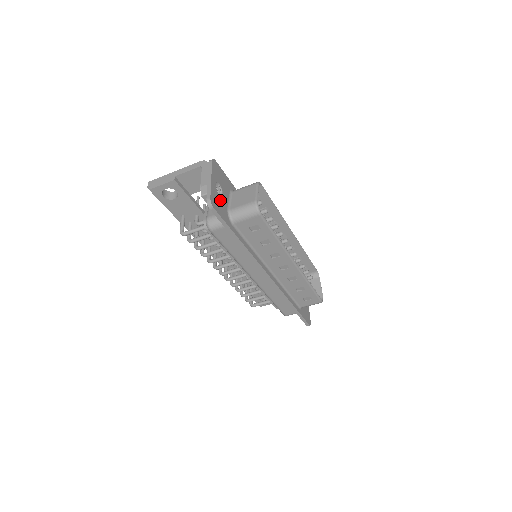
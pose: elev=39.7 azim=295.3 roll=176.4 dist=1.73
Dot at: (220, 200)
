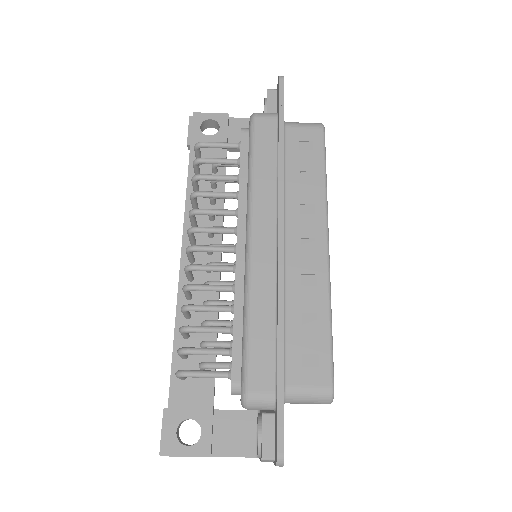
Dot at: occluded
